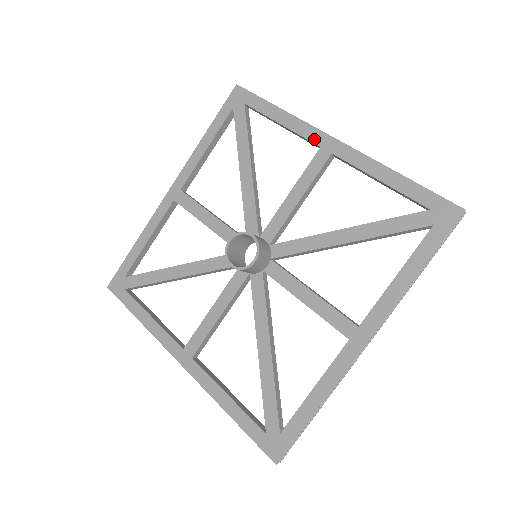
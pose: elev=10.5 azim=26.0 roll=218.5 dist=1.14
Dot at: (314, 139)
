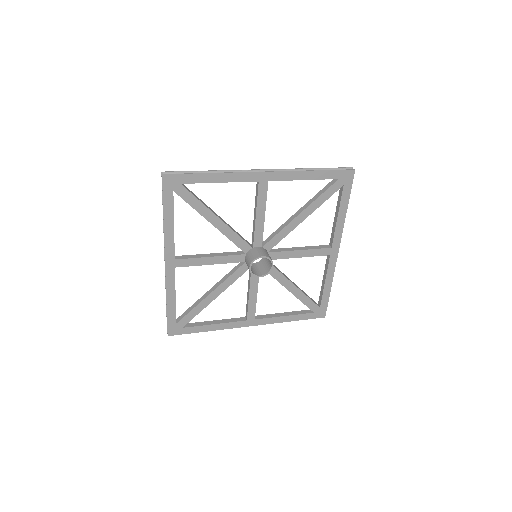
Dot at: (335, 242)
